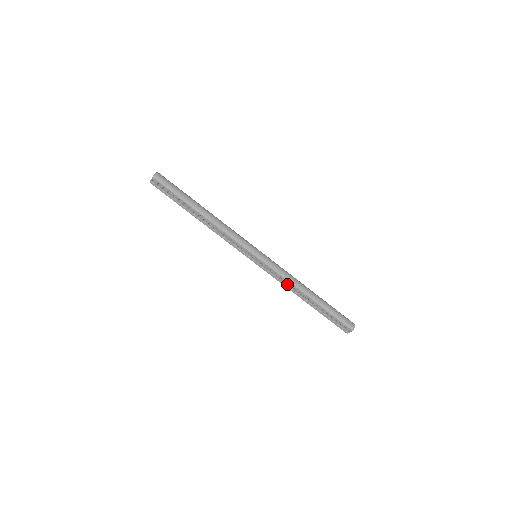
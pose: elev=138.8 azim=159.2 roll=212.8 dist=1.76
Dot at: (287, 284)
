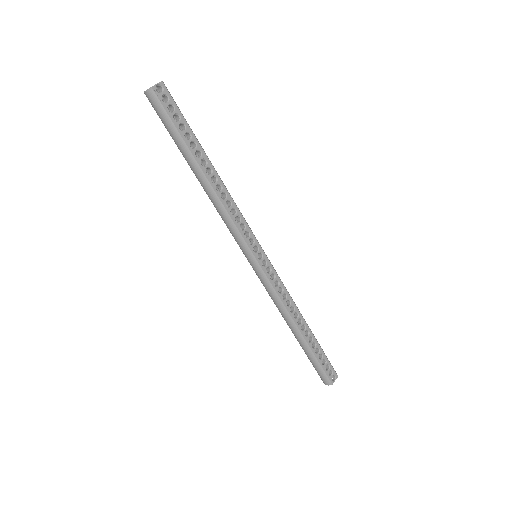
Dot at: (285, 304)
